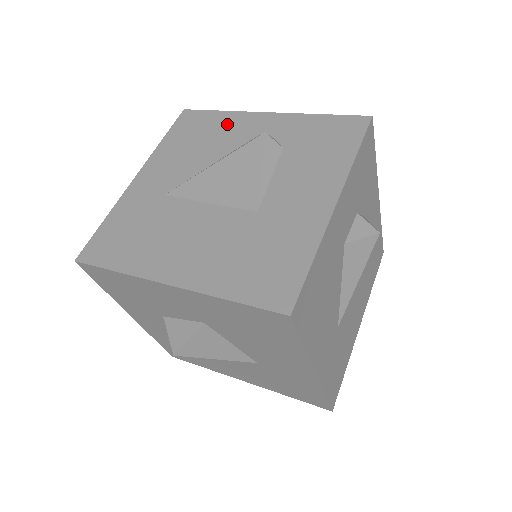
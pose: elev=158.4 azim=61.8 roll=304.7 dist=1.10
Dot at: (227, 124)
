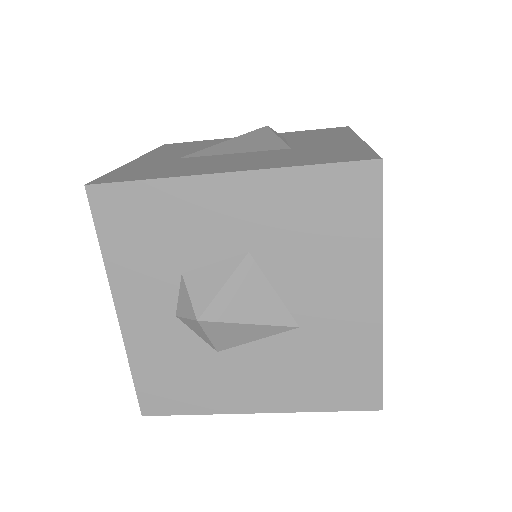
Dot at: (218, 141)
